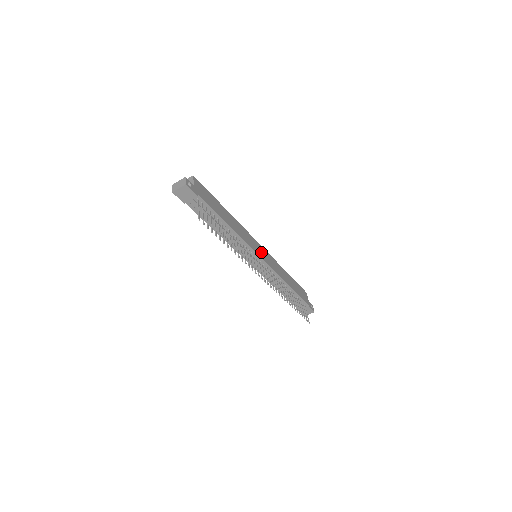
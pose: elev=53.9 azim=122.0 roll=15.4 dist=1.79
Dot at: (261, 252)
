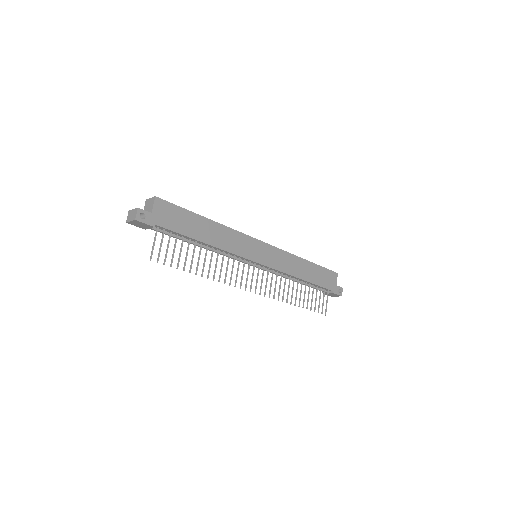
Dot at: (261, 253)
